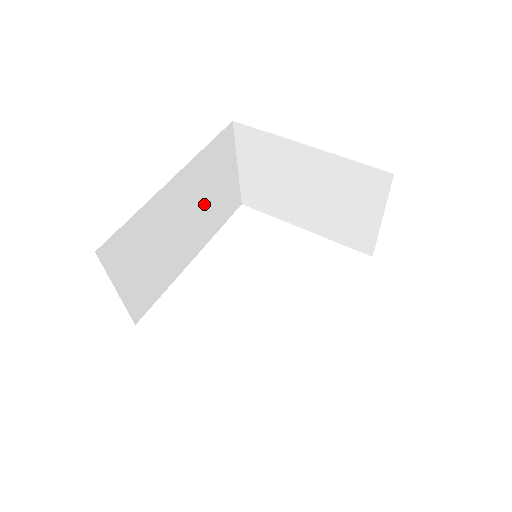
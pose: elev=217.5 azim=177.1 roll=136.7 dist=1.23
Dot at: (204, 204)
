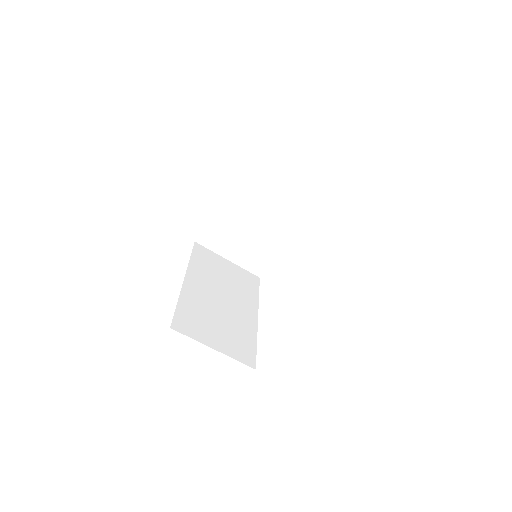
Dot at: (226, 286)
